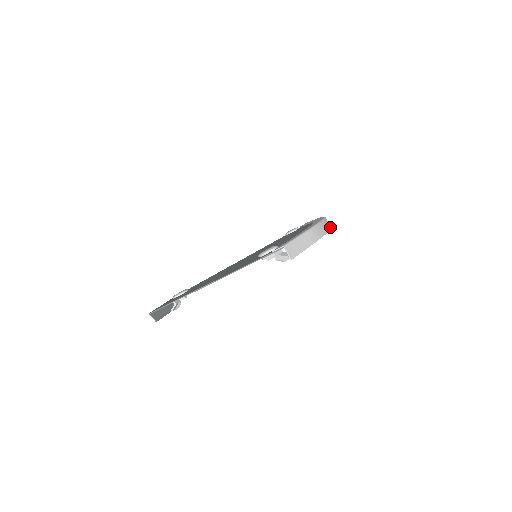
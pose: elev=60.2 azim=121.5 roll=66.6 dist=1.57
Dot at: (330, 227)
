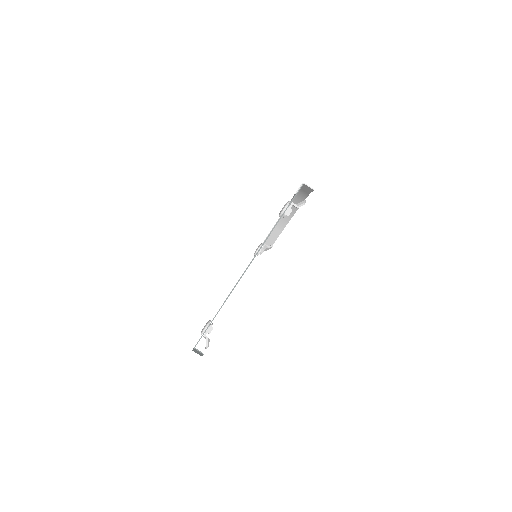
Dot at: occluded
